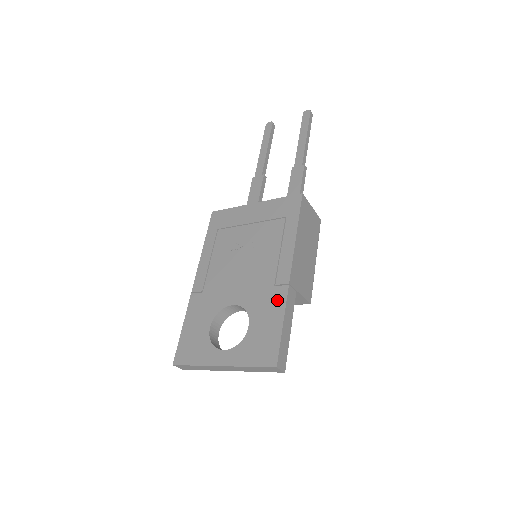
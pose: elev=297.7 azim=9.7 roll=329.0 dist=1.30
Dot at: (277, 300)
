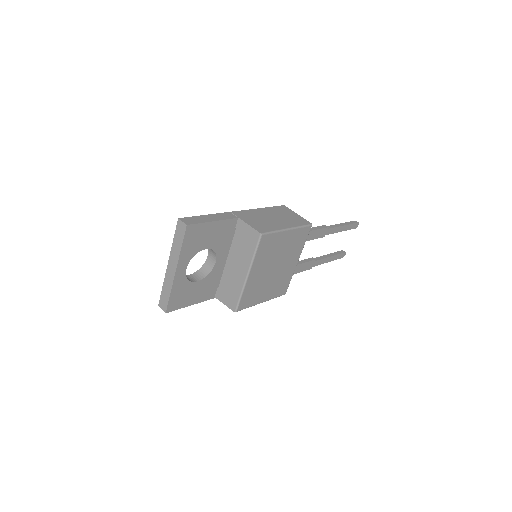
Dot at: occluded
